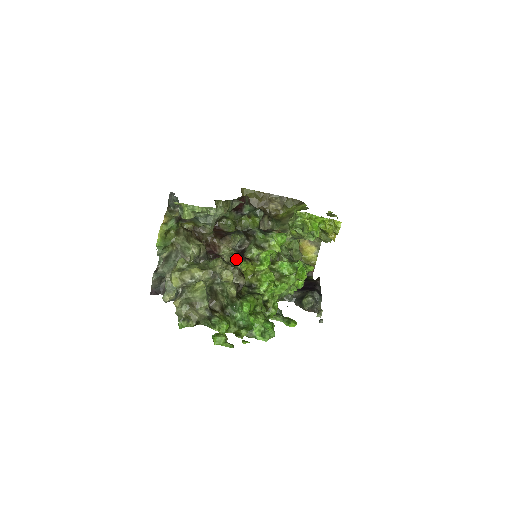
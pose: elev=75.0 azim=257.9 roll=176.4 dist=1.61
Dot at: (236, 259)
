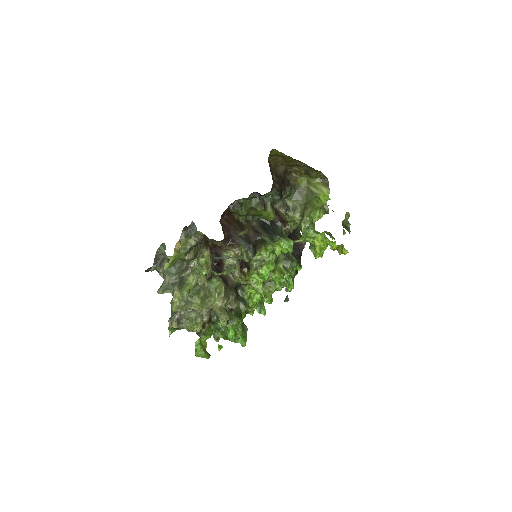
Dot at: (237, 275)
